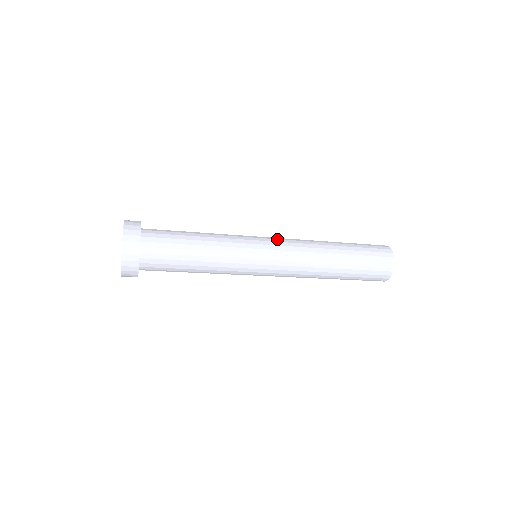
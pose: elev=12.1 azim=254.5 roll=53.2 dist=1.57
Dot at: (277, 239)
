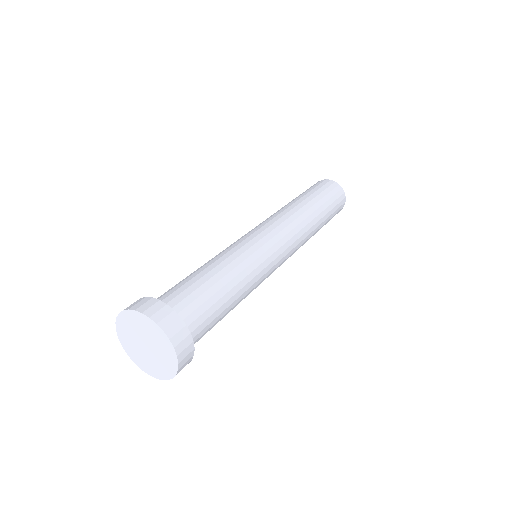
Dot at: (288, 254)
